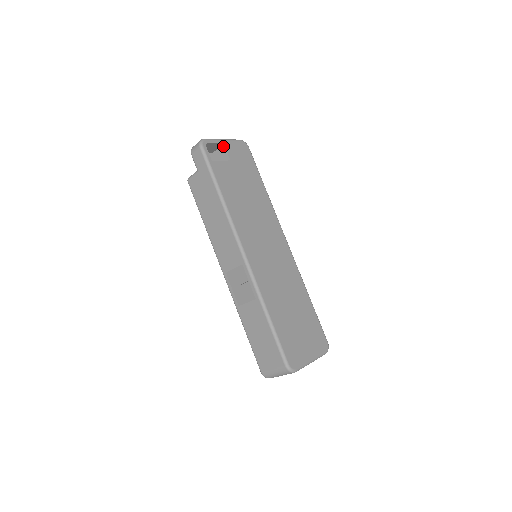
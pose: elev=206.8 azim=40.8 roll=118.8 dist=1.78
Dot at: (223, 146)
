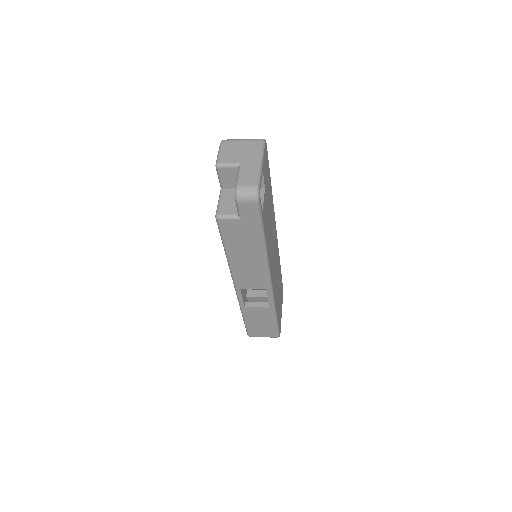
Dot at: occluded
